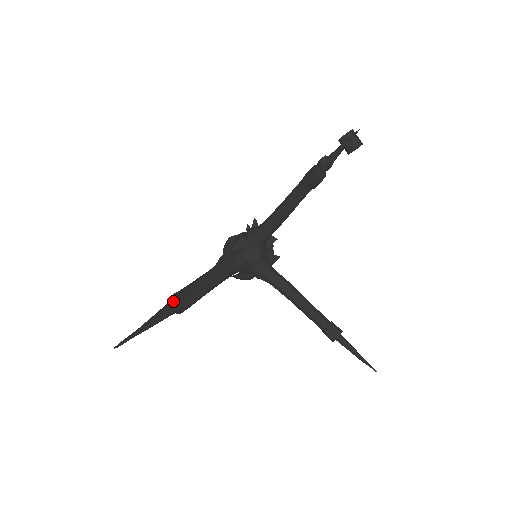
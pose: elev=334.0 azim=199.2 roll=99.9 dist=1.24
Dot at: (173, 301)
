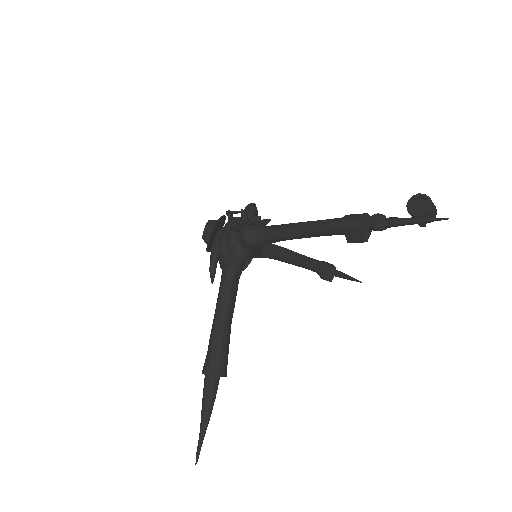
Dot at: (212, 378)
